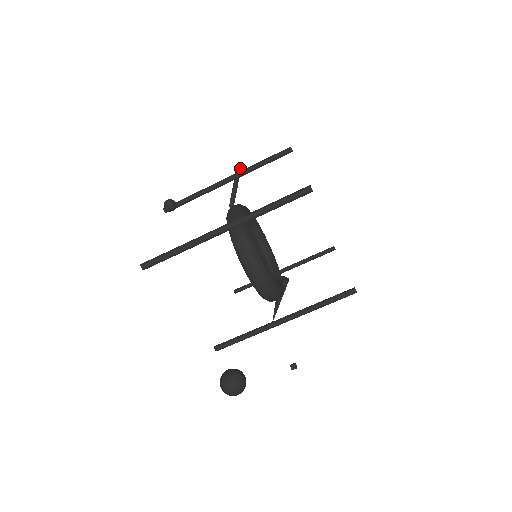
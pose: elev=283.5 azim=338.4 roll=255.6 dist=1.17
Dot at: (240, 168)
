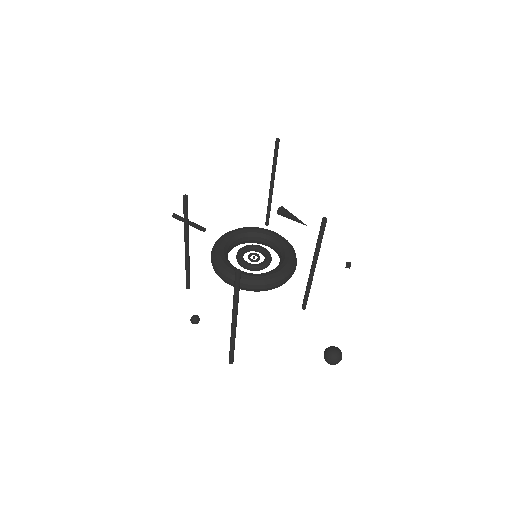
Dot at: (177, 217)
